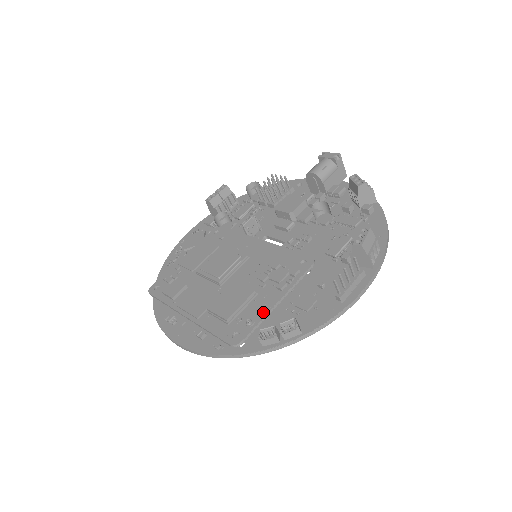
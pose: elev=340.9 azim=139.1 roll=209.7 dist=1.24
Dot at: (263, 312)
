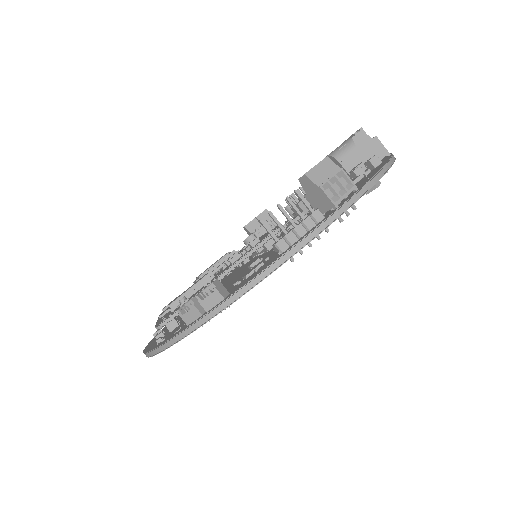
Dot at: (202, 288)
